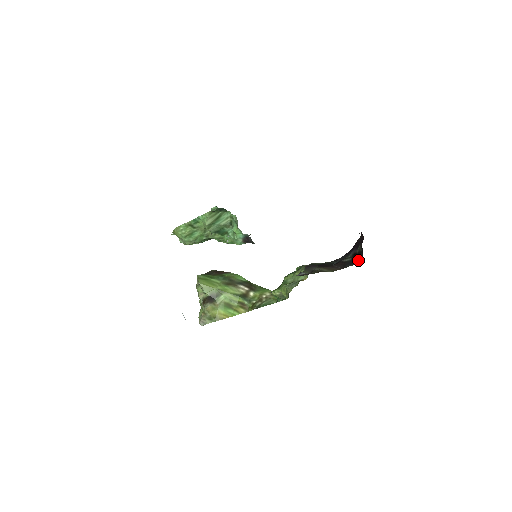
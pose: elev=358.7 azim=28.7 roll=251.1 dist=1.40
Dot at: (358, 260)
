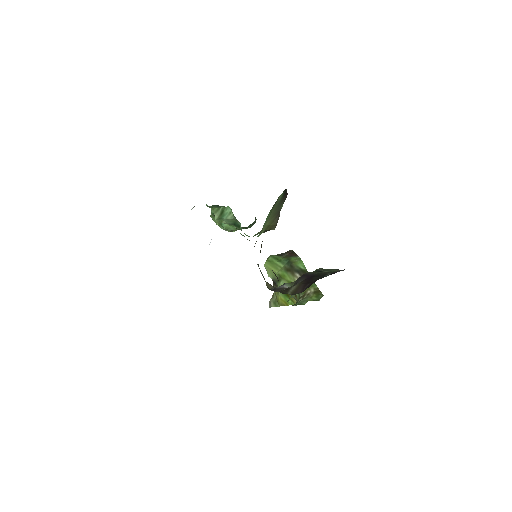
Dot at: occluded
